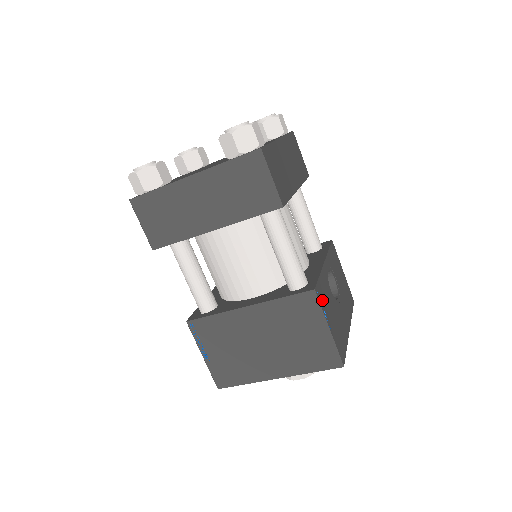
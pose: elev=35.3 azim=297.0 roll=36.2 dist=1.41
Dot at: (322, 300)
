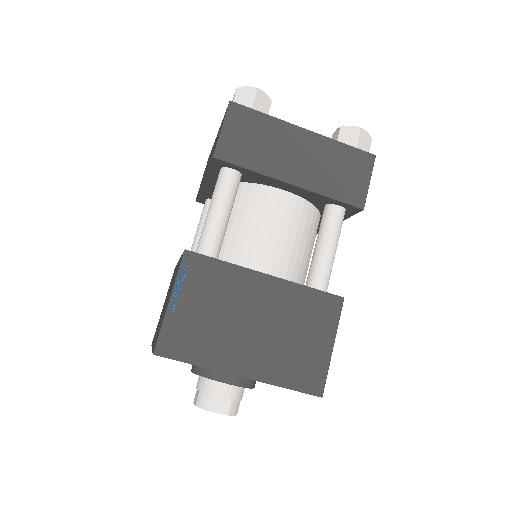
Dot at: occluded
